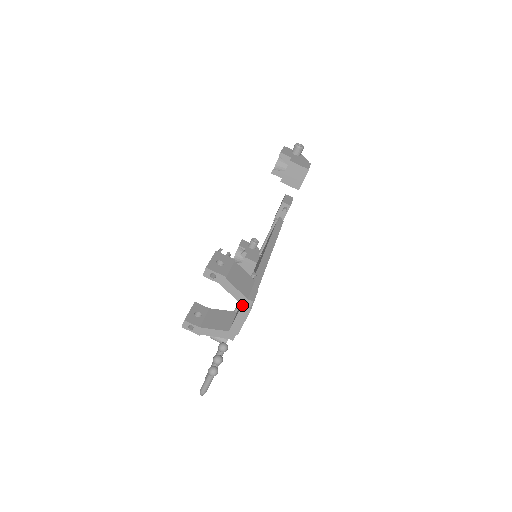
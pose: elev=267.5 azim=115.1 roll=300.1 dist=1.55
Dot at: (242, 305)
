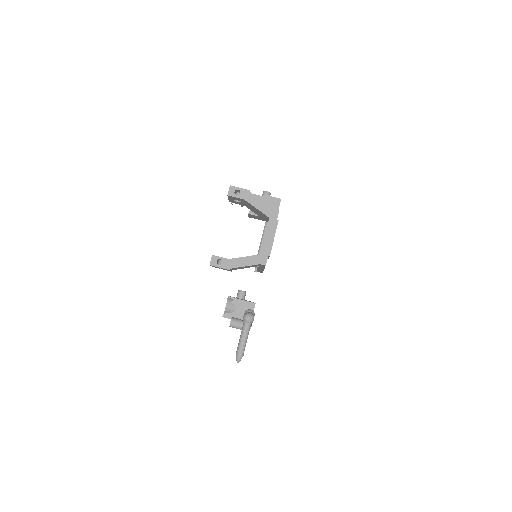
Dot at: (269, 218)
